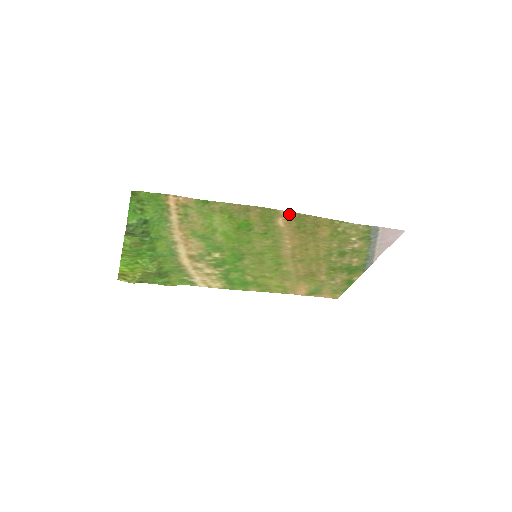
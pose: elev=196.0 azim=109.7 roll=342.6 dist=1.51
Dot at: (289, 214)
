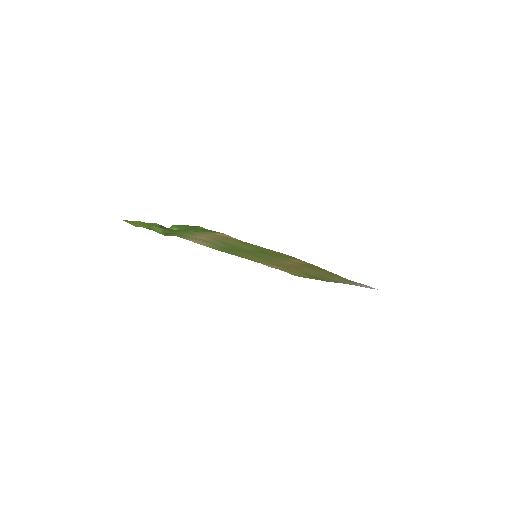
Dot at: (306, 262)
